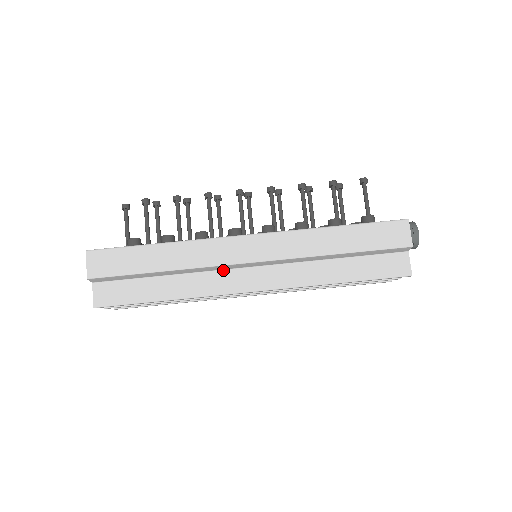
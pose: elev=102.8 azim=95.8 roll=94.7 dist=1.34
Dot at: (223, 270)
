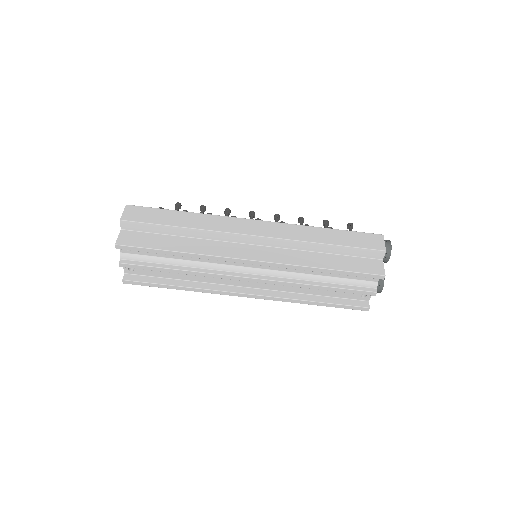
Dot at: (229, 242)
